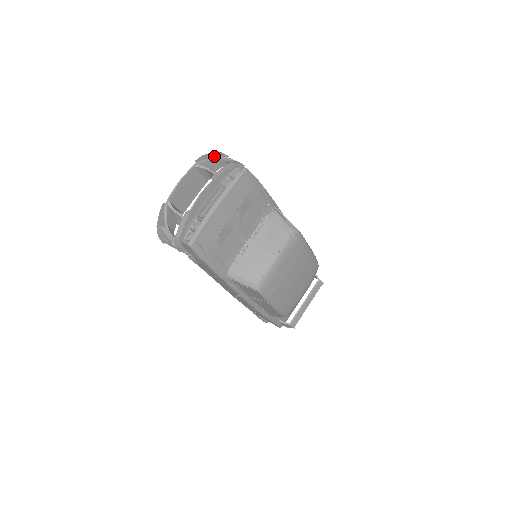
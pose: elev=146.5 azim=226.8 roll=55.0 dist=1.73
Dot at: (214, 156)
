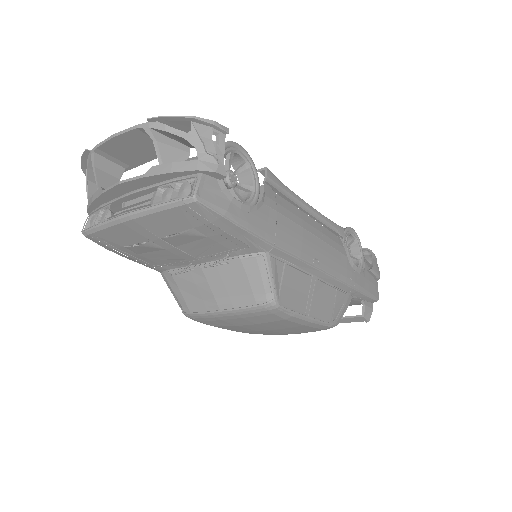
Dot at: (194, 122)
